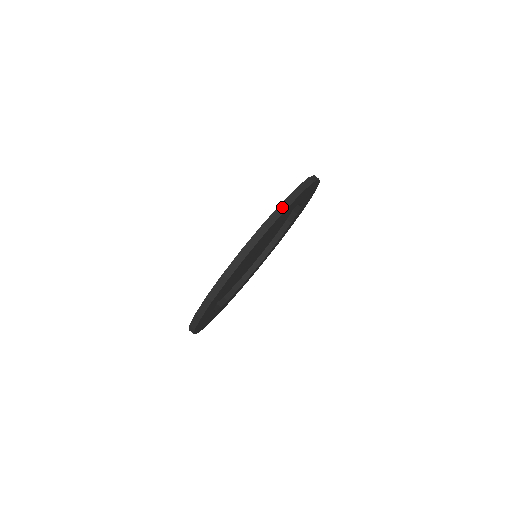
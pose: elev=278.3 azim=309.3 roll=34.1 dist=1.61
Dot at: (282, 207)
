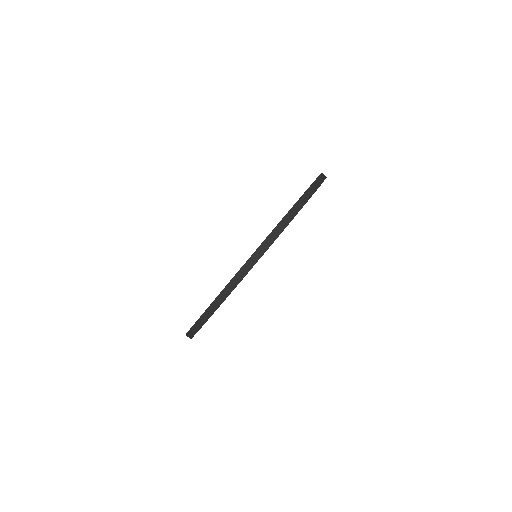
Dot at: (280, 227)
